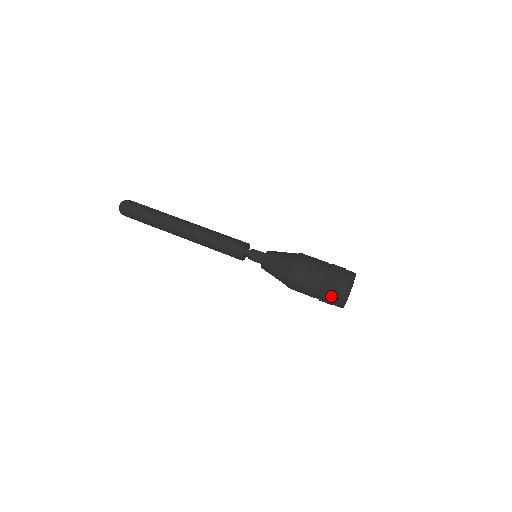
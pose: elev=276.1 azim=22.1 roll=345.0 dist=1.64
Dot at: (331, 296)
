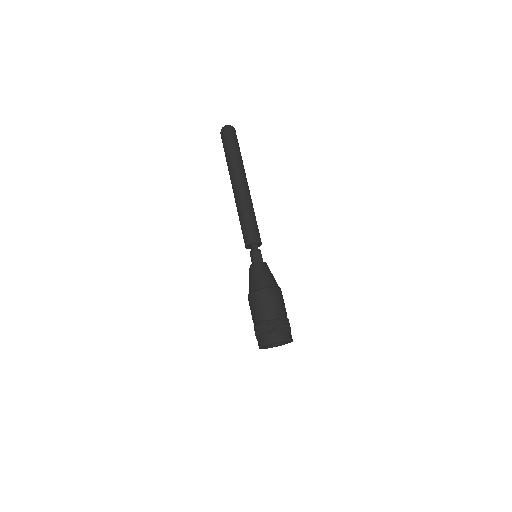
Dot at: (264, 333)
